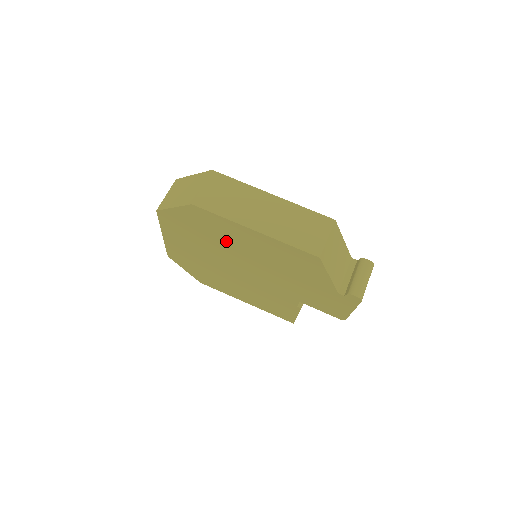
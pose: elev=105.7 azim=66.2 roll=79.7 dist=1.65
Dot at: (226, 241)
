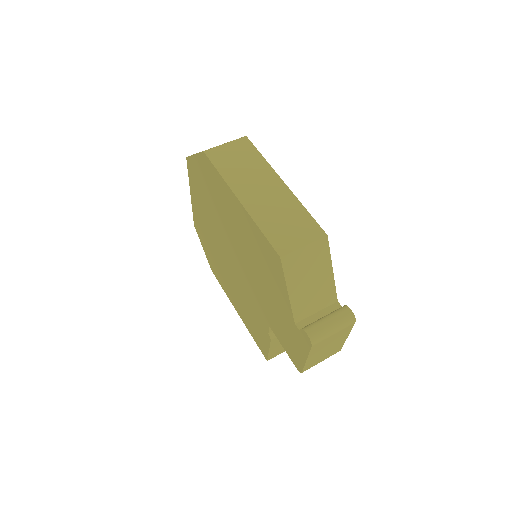
Dot at: (223, 212)
